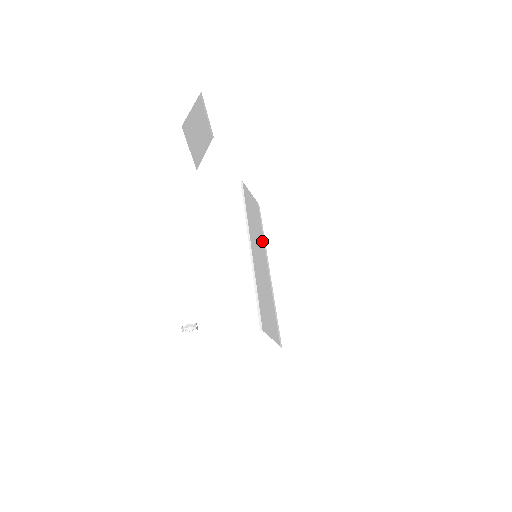
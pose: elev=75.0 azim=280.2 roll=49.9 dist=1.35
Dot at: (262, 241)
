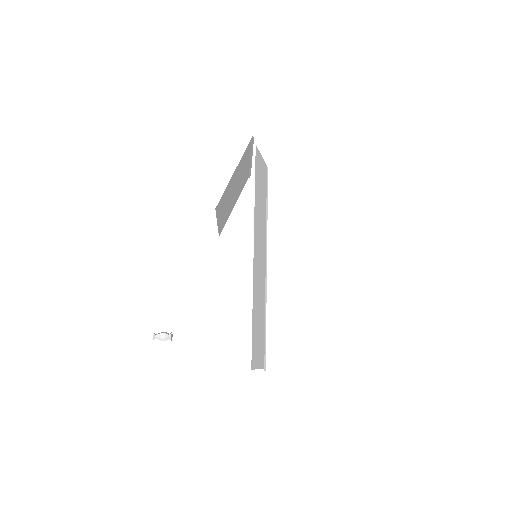
Dot at: (264, 226)
